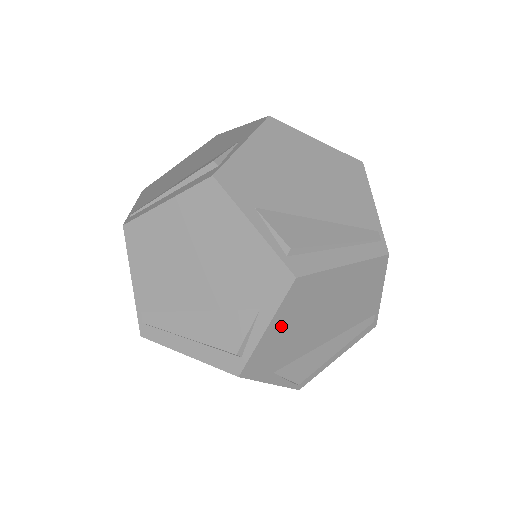
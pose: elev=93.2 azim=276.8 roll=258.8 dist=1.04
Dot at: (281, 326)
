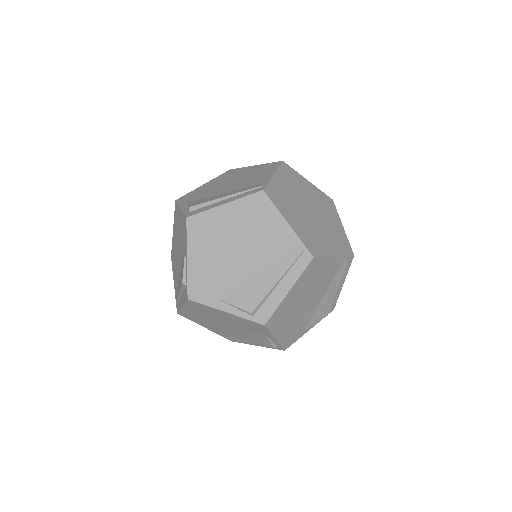
Dot at: (282, 330)
